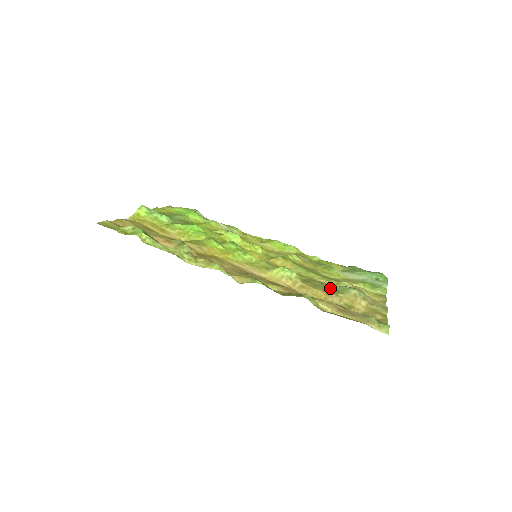
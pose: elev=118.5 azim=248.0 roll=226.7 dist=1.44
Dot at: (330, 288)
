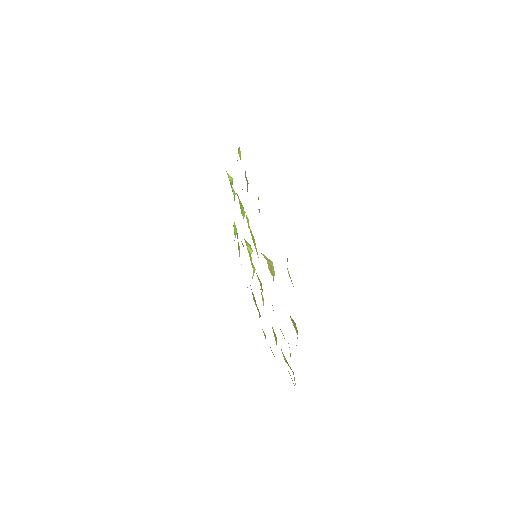
Dot at: occluded
